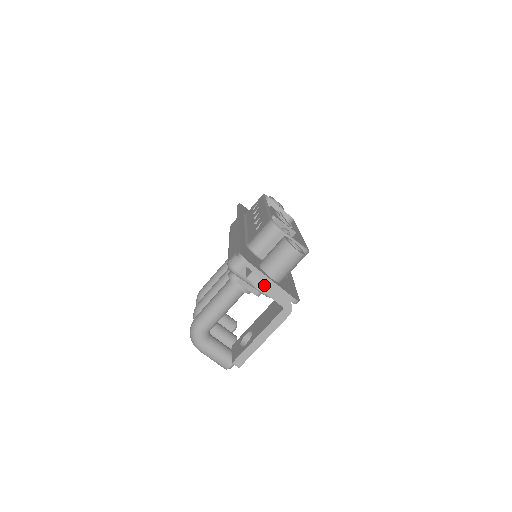
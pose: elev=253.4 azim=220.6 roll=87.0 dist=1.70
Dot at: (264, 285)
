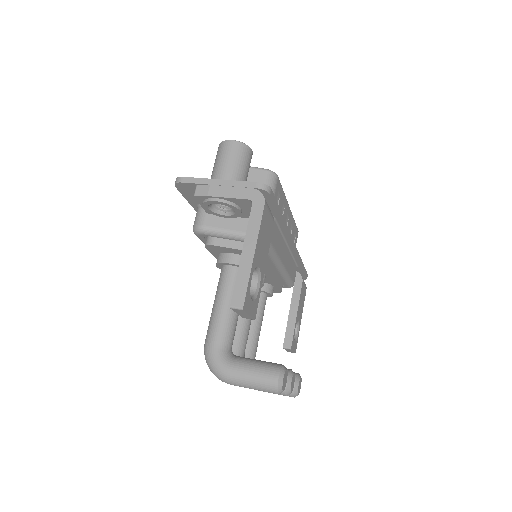
Dot at: (215, 190)
